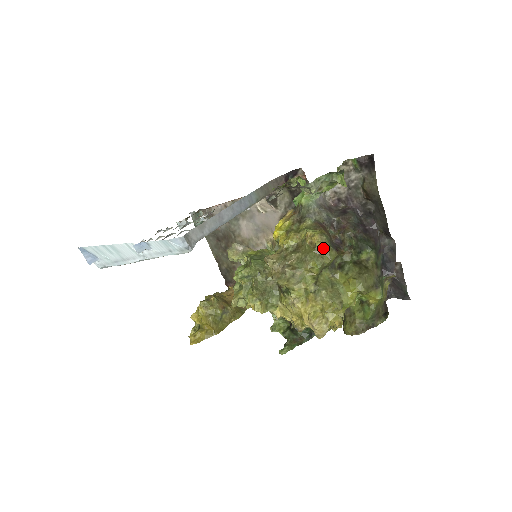
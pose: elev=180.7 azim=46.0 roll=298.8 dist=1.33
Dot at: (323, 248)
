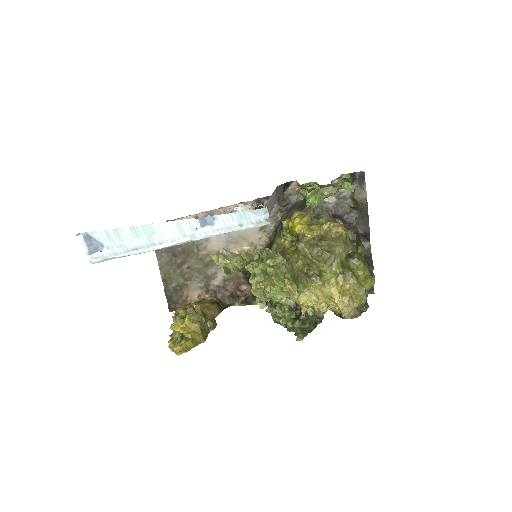
Dot at: (346, 237)
